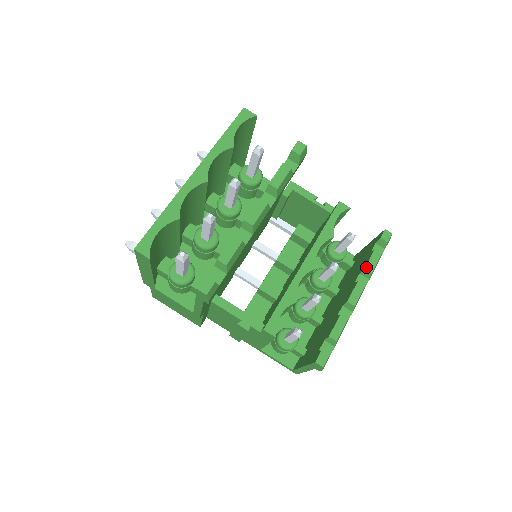
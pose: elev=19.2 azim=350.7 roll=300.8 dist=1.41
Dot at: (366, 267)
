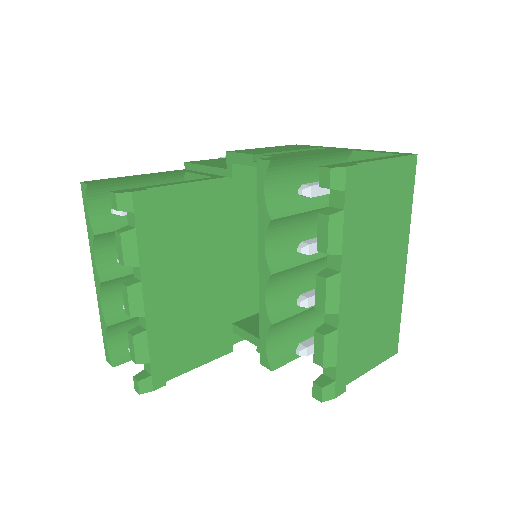
Dot at: (317, 247)
